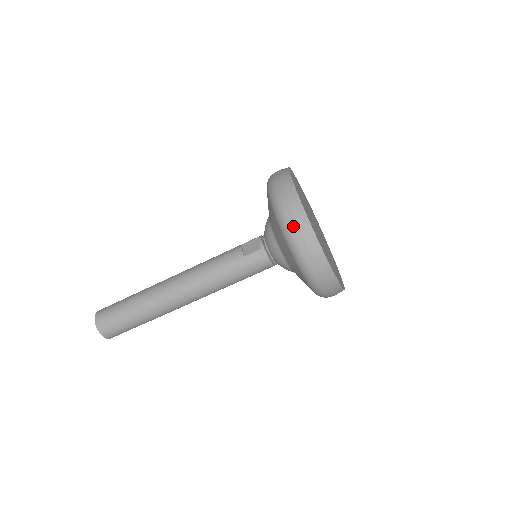
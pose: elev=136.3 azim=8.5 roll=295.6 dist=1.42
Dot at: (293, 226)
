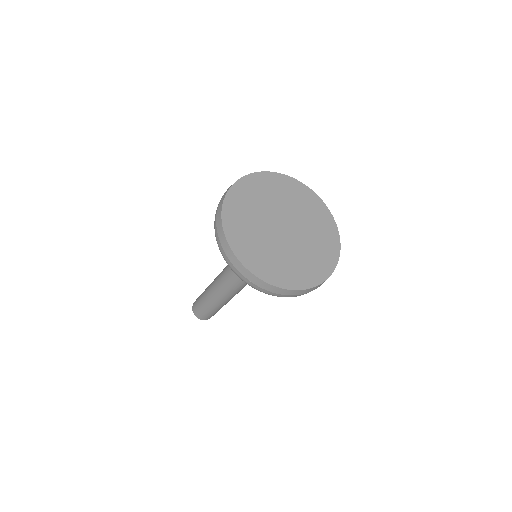
Dot at: (216, 232)
